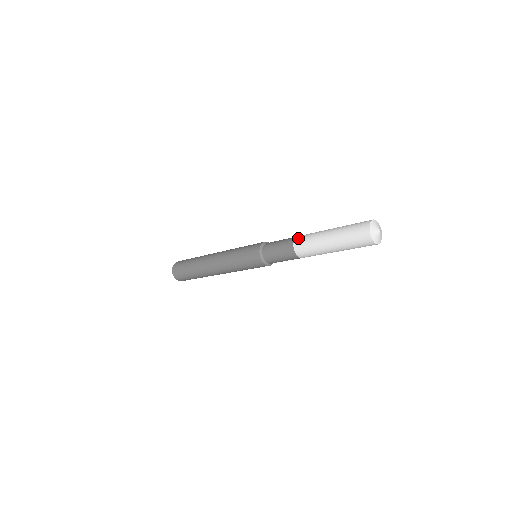
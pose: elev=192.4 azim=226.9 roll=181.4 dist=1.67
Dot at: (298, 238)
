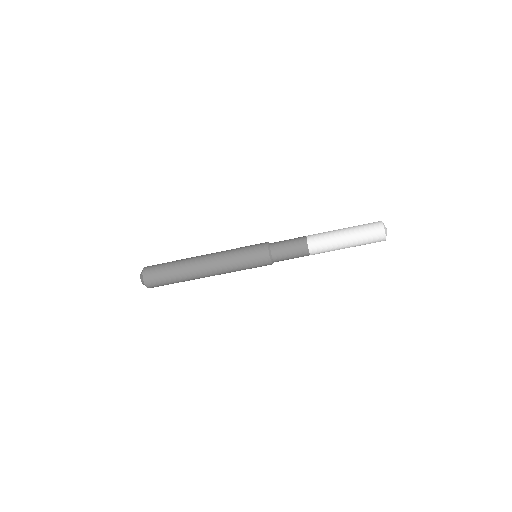
Dot at: (311, 236)
